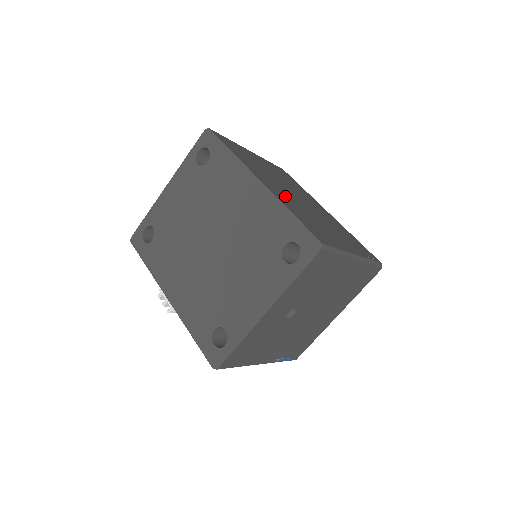
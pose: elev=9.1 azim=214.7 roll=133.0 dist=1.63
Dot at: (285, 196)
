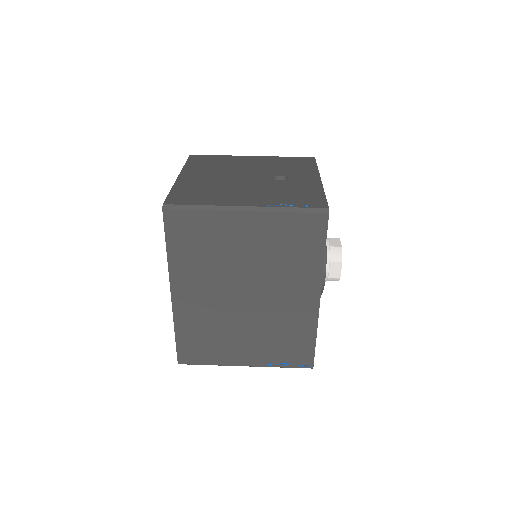
Dot at: (202, 307)
